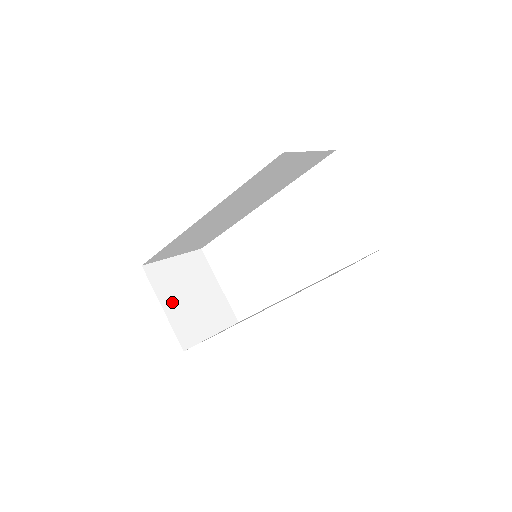
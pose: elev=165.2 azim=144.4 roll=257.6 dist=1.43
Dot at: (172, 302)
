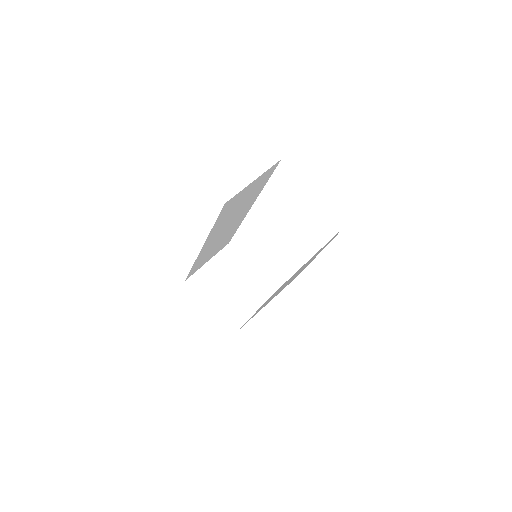
Dot at: (216, 299)
